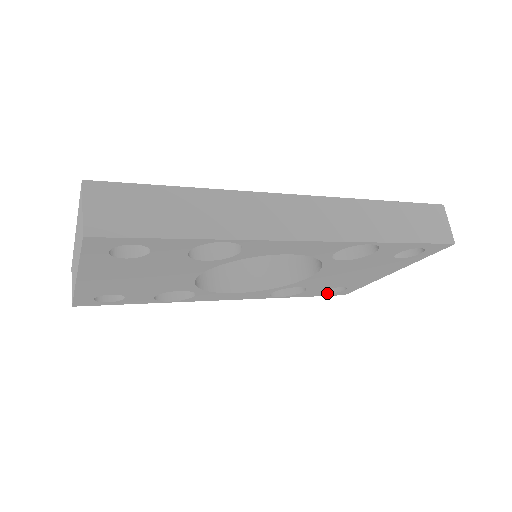
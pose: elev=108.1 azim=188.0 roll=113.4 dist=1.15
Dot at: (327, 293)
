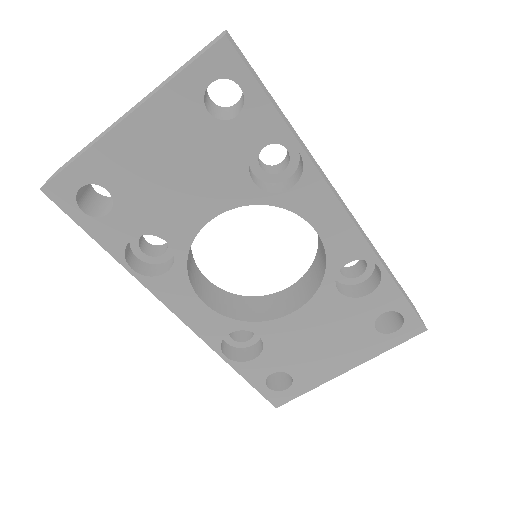
Dot at: (267, 386)
